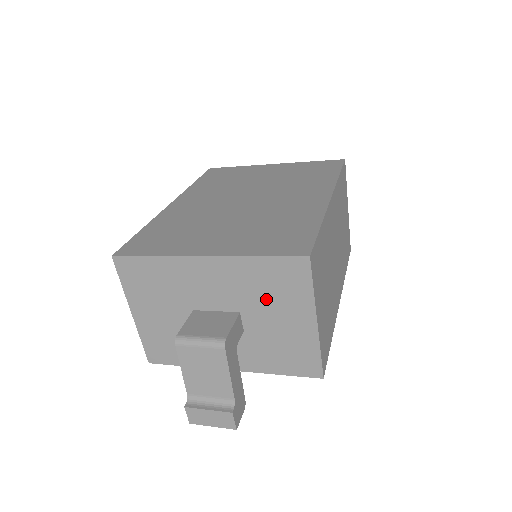
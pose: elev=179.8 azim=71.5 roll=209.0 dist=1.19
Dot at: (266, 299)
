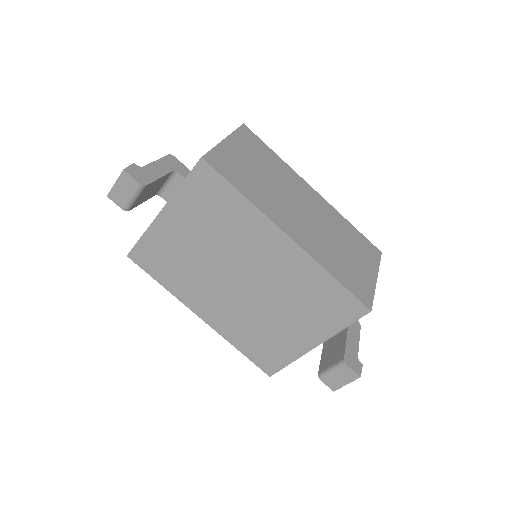
Dot at: occluded
